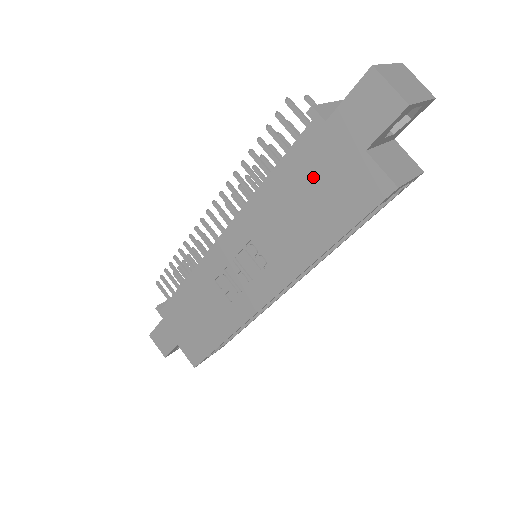
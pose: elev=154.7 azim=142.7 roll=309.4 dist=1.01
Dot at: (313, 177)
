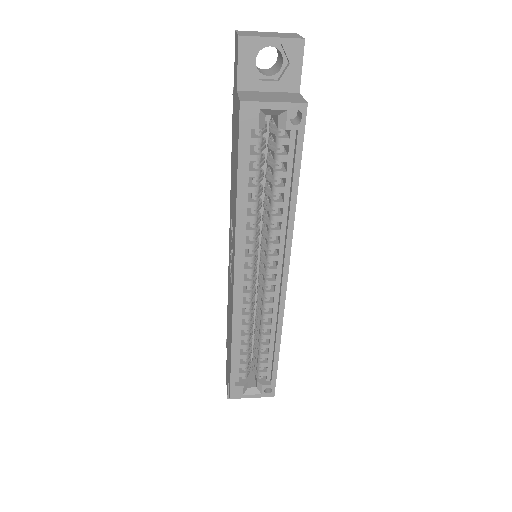
Dot at: (234, 139)
